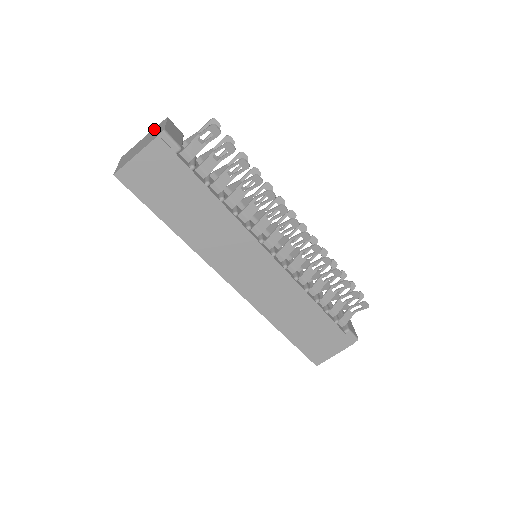
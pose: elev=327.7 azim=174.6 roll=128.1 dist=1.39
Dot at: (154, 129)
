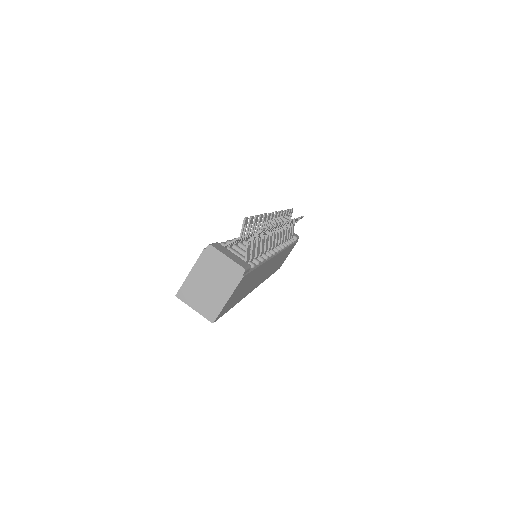
Dot at: (204, 261)
